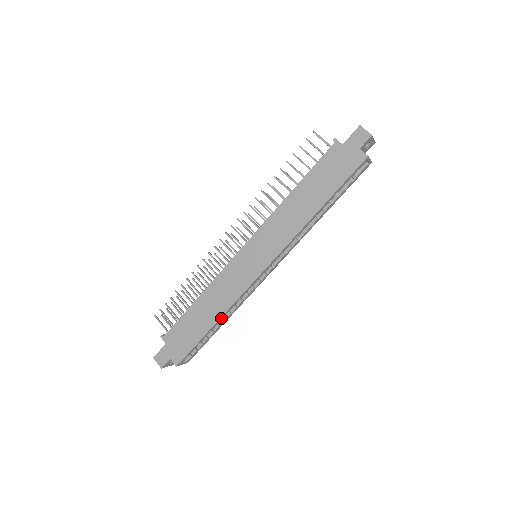
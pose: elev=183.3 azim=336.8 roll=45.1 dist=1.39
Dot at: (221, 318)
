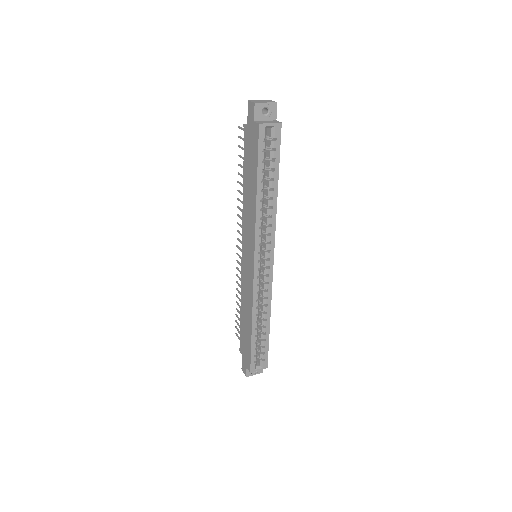
Dot at: (254, 321)
